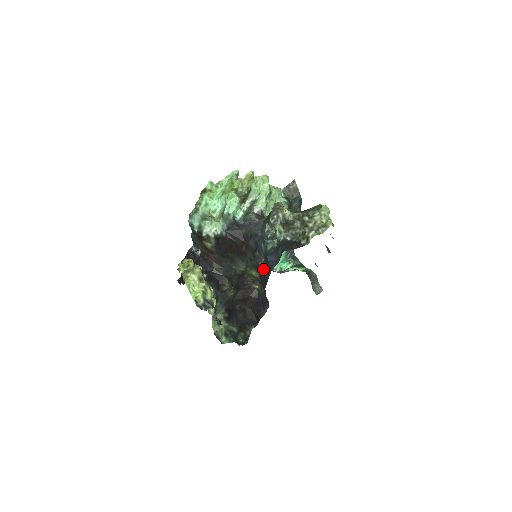
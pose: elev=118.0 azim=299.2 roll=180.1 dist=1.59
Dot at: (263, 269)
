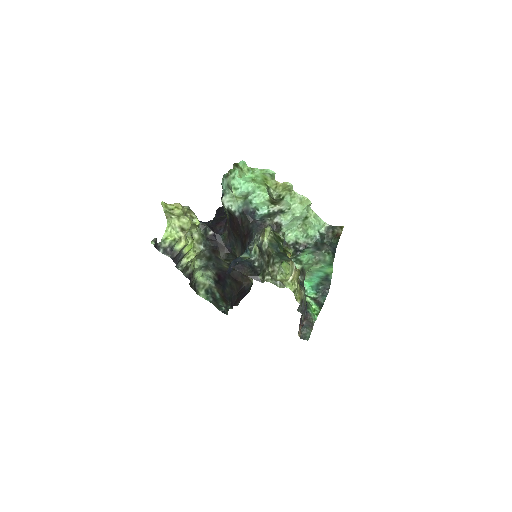
Dot at: occluded
